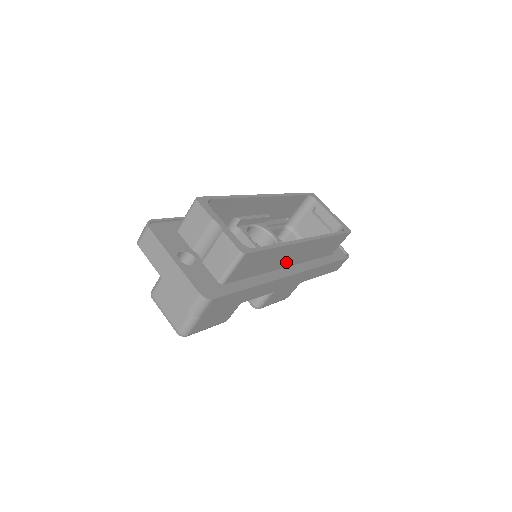
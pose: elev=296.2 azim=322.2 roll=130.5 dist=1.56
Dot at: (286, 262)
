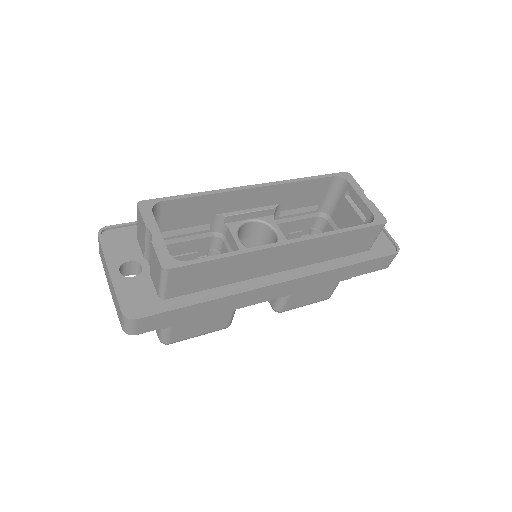
Dot at: (270, 268)
